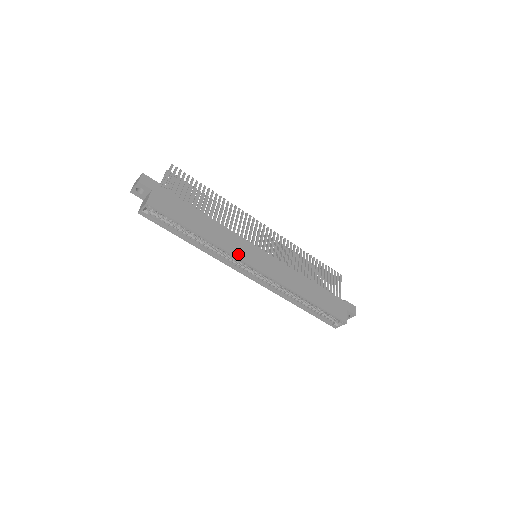
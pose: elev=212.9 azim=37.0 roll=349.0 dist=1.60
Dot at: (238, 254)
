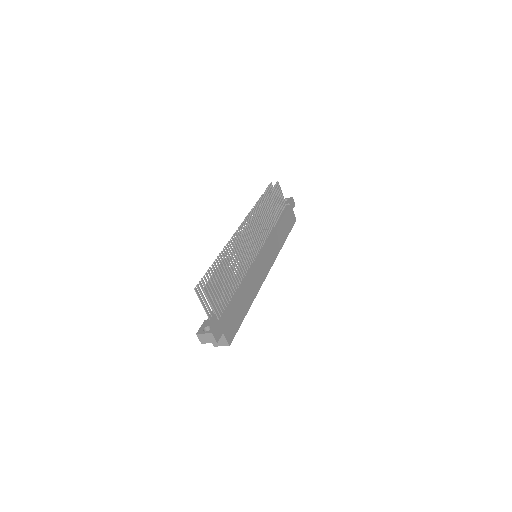
Dot at: (261, 281)
